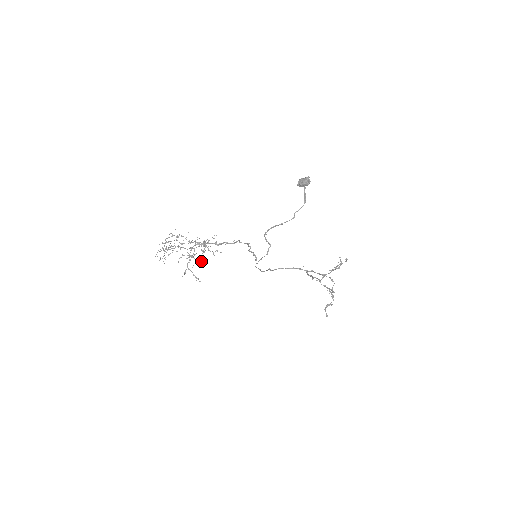
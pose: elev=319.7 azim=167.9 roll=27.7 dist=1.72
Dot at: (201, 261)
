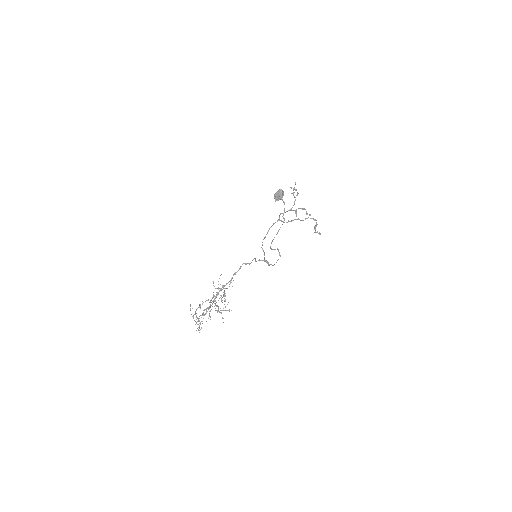
Dot at: occluded
